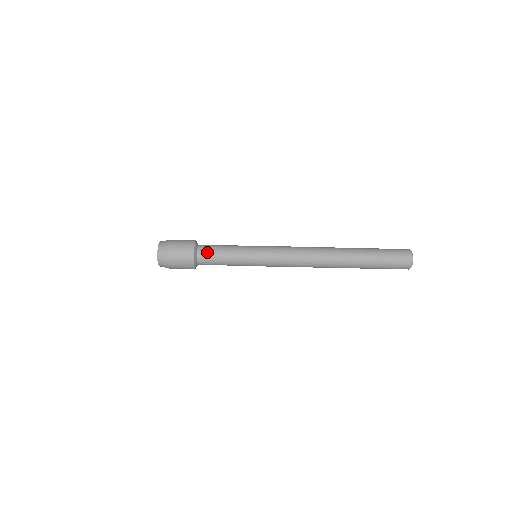
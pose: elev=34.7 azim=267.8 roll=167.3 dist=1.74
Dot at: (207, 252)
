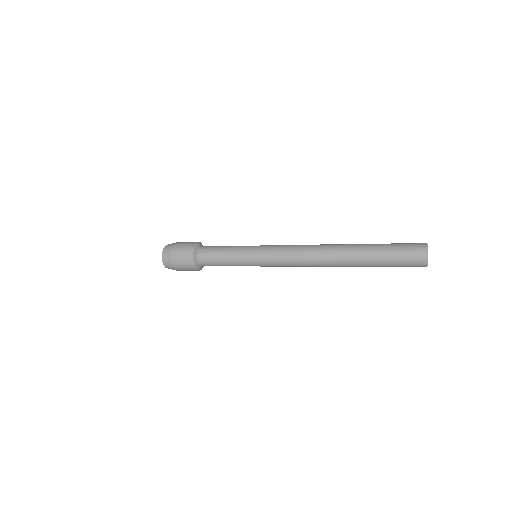
Dot at: (206, 260)
